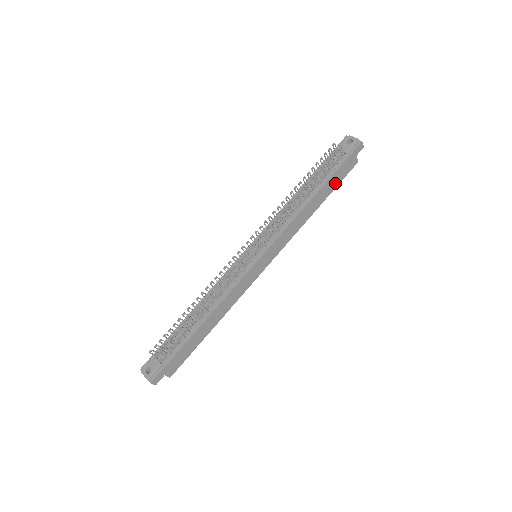
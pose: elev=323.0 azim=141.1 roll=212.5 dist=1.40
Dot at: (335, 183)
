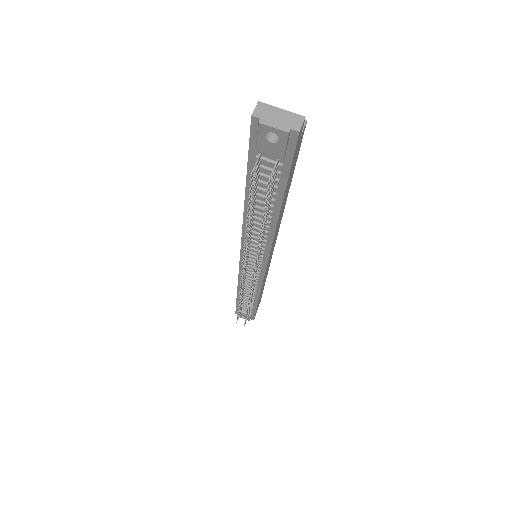
Dot at: (292, 173)
